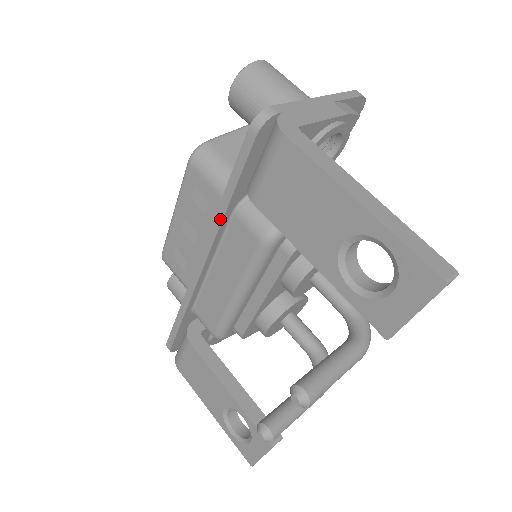
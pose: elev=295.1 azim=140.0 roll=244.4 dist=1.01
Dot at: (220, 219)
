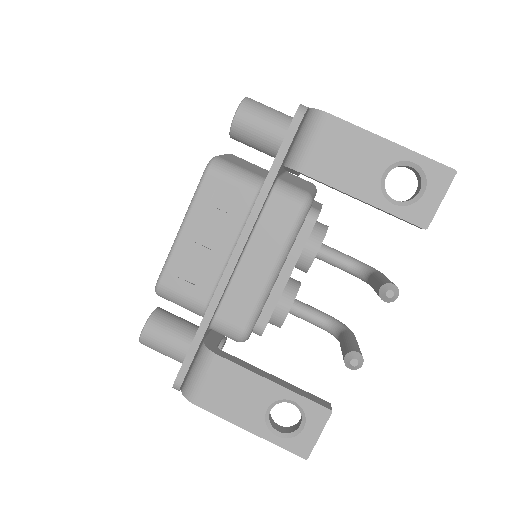
Dot at: (263, 198)
